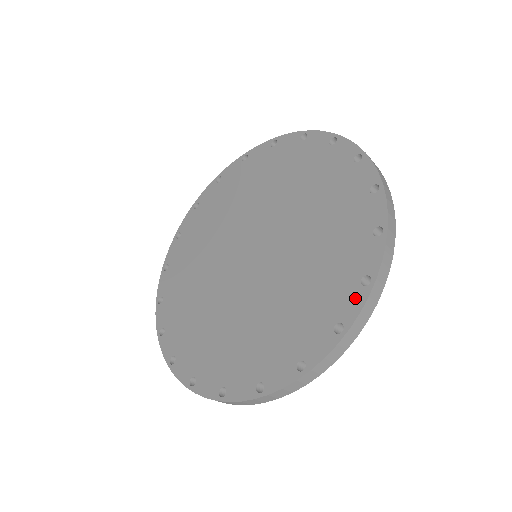
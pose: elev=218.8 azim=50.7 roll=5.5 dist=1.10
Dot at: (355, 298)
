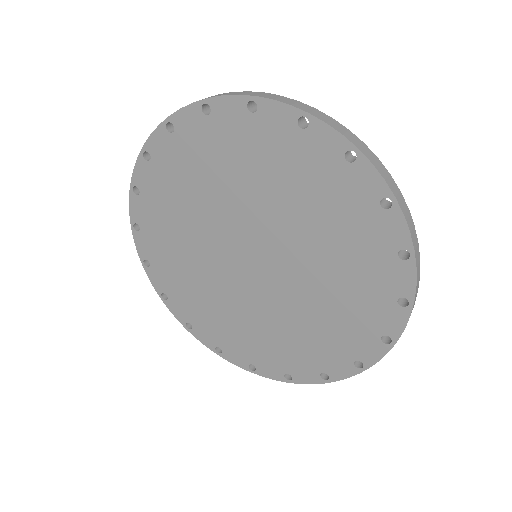
Dot at: (403, 273)
